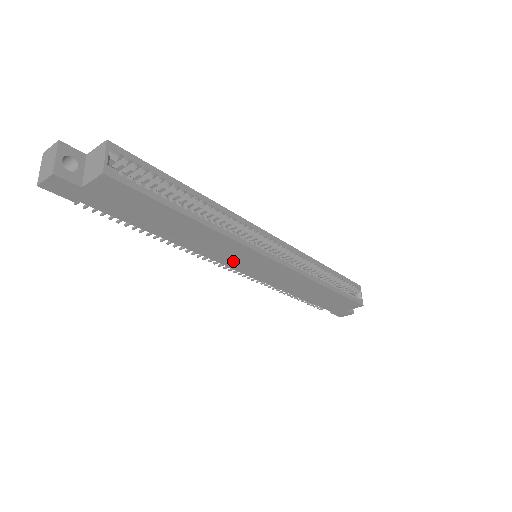
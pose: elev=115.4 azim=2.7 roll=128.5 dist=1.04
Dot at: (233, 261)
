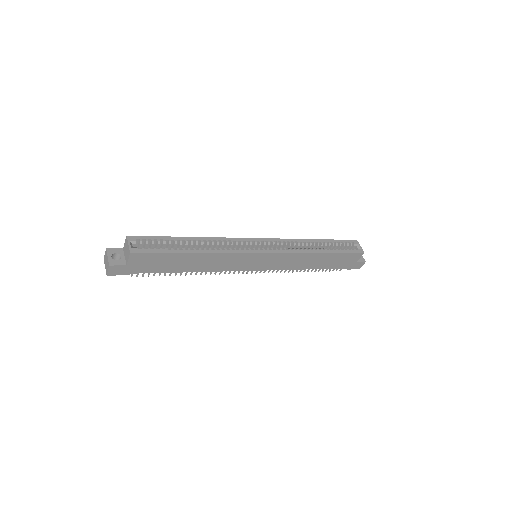
Dot at: (240, 266)
